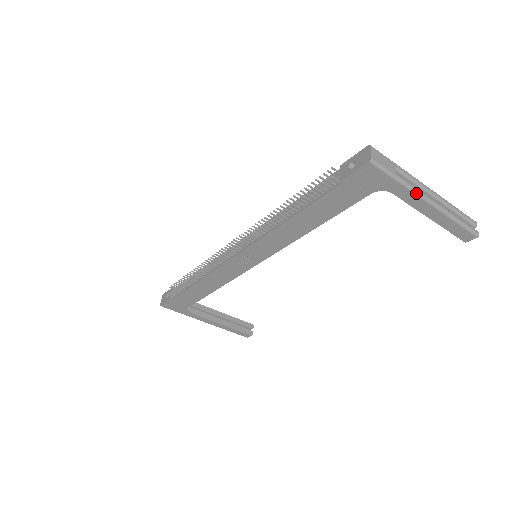
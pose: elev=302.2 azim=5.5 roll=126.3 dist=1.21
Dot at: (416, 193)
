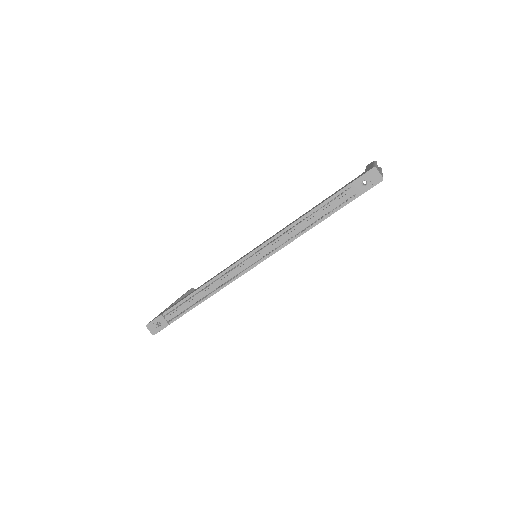
Dot at: occluded
